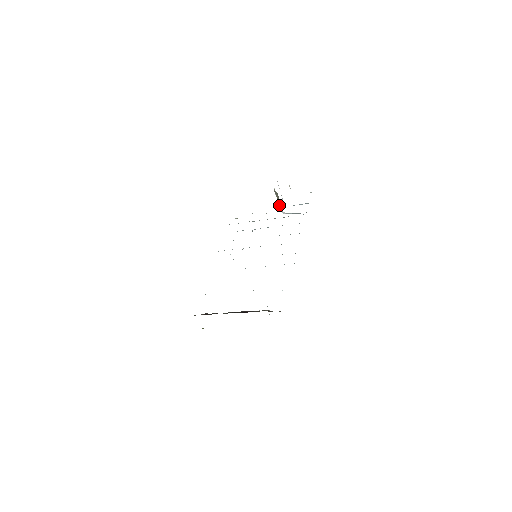
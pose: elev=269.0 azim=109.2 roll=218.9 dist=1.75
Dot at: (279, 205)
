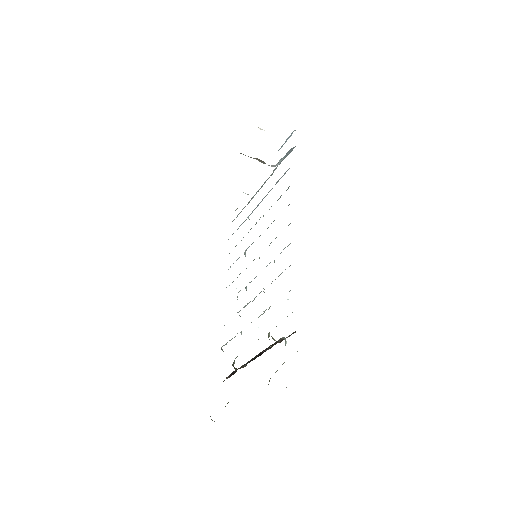
Dot at: (261, 162)
